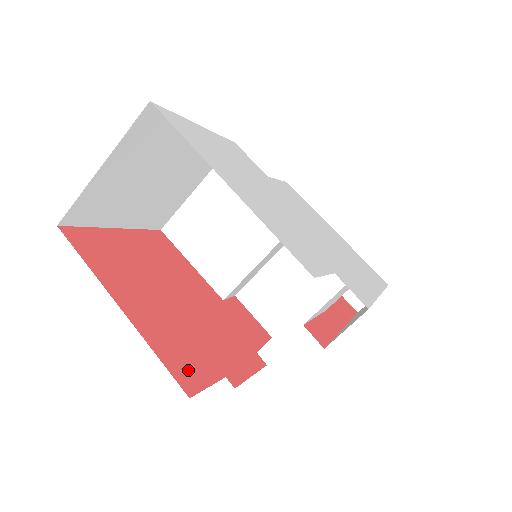
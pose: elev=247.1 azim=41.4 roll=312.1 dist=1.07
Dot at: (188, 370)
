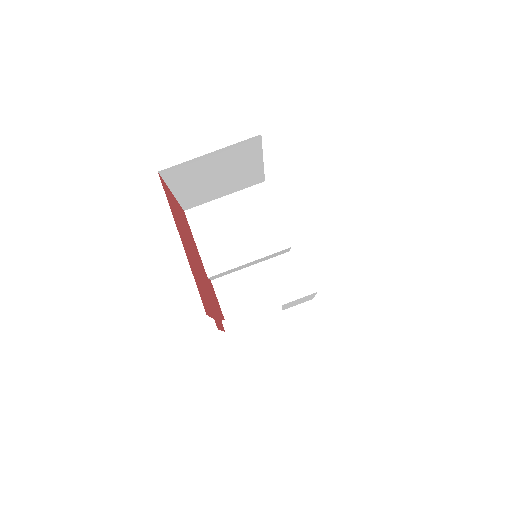
Dot at: (204, 300)
